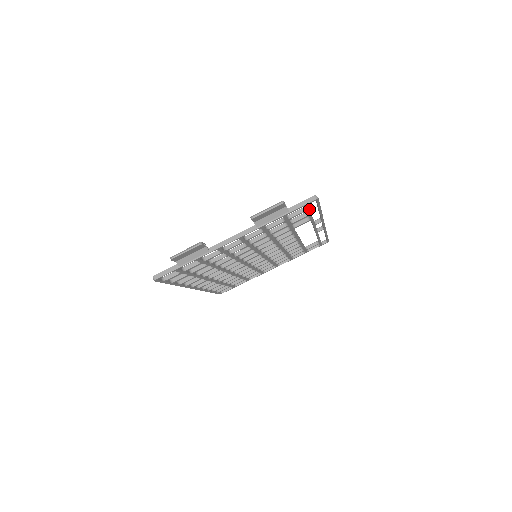
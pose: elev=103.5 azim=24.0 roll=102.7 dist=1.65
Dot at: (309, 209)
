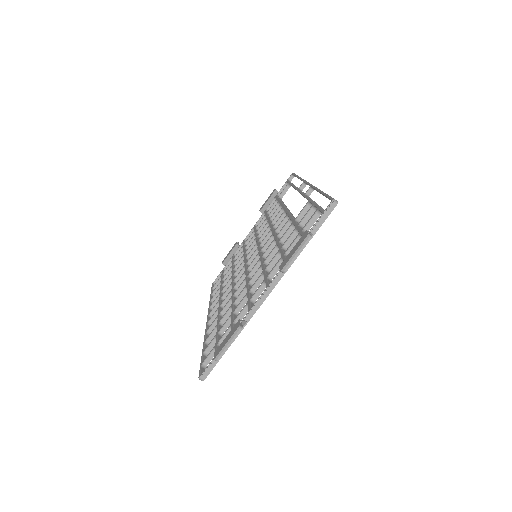
Dot at: occluded
